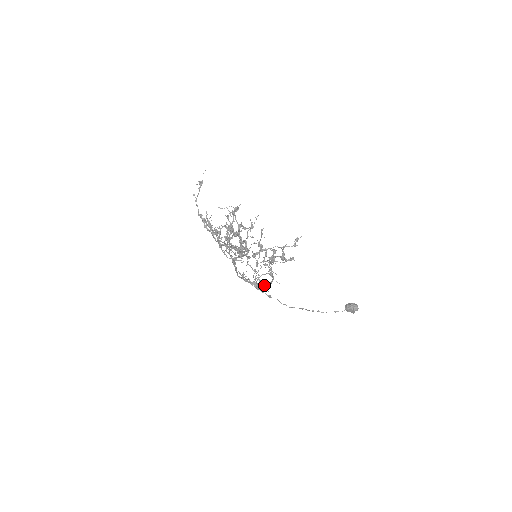
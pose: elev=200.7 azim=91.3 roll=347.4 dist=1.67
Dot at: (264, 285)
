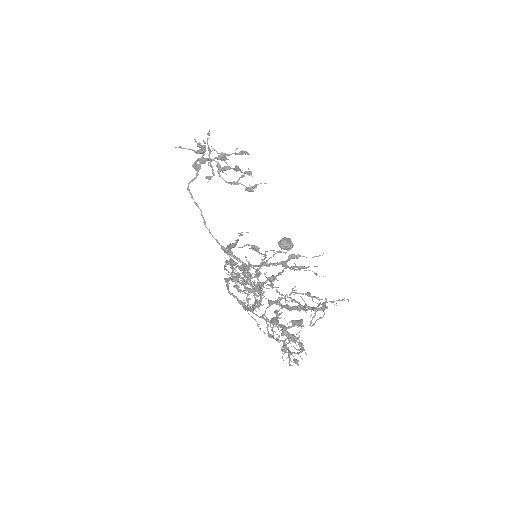
Dot at: occluded
